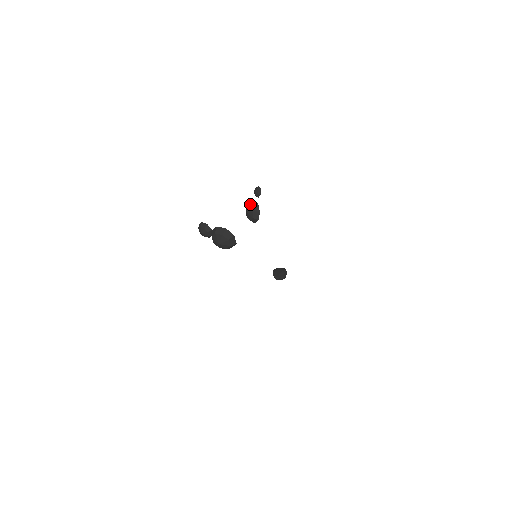
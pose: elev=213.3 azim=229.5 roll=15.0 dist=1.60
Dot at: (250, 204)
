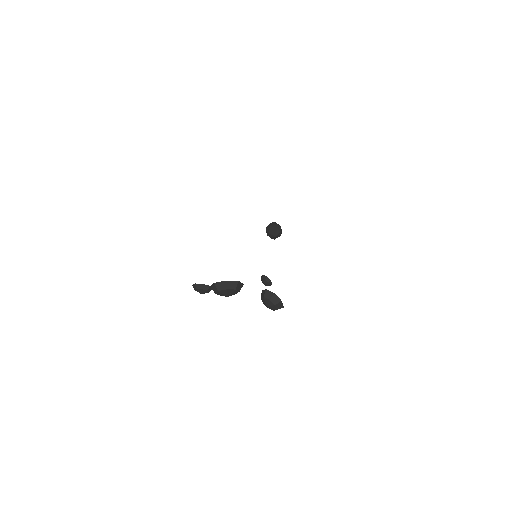
Dot at: (265, 297)
